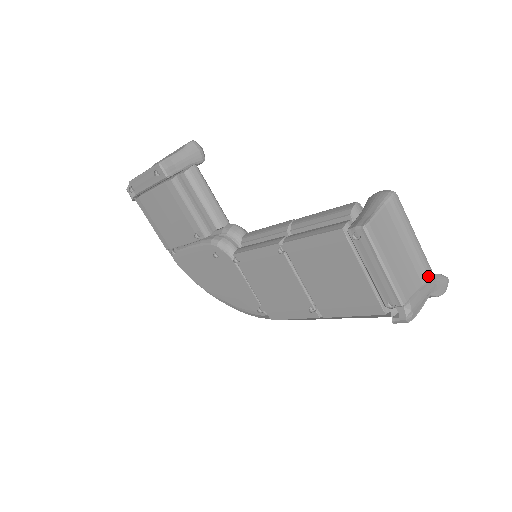
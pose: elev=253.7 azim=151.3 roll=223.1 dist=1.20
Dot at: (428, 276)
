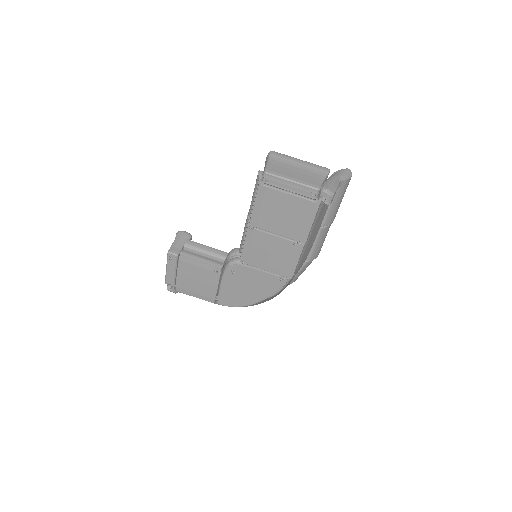
Dot at: (325, 171)
